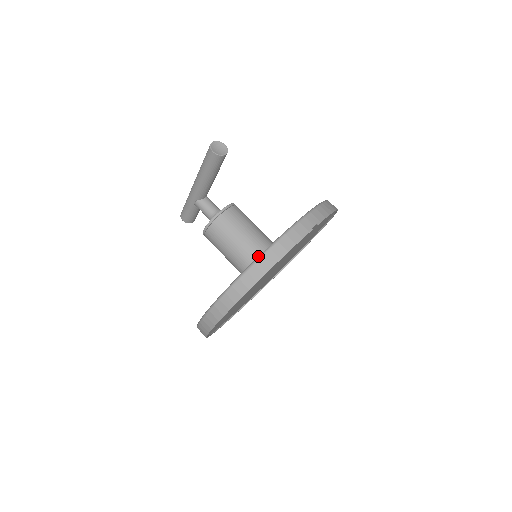
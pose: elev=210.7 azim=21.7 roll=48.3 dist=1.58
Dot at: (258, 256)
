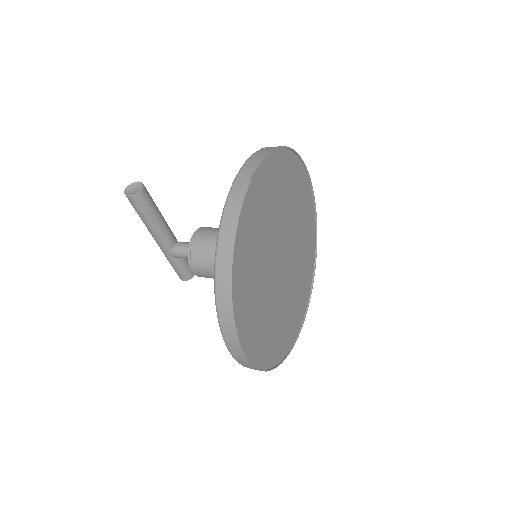
Dot at: occluded
